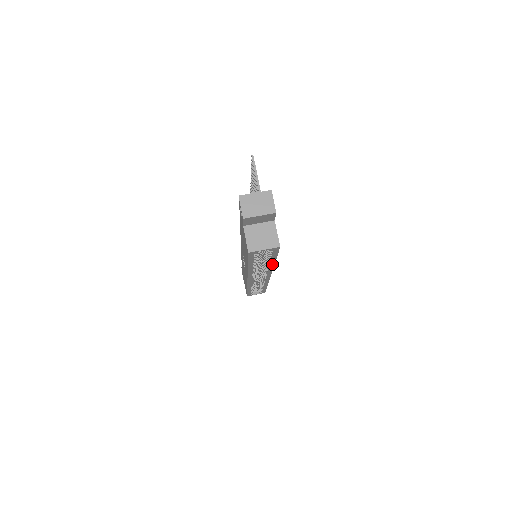
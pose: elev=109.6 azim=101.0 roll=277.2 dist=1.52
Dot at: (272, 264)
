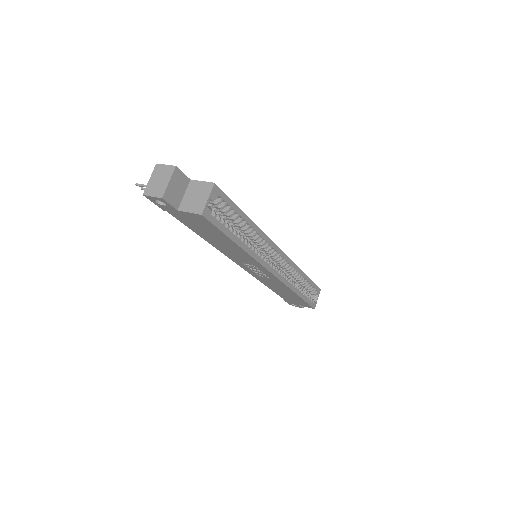
Dot at: (252, 225)
